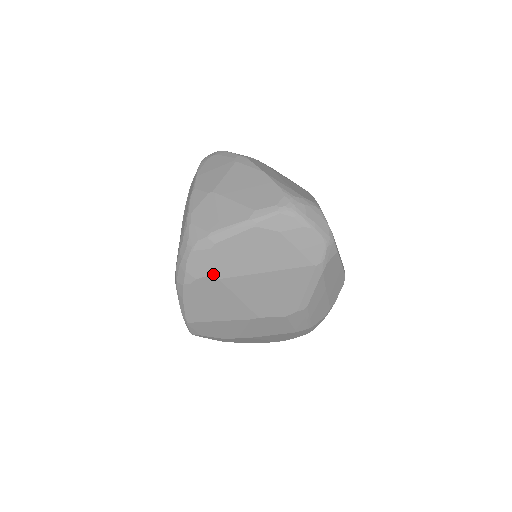
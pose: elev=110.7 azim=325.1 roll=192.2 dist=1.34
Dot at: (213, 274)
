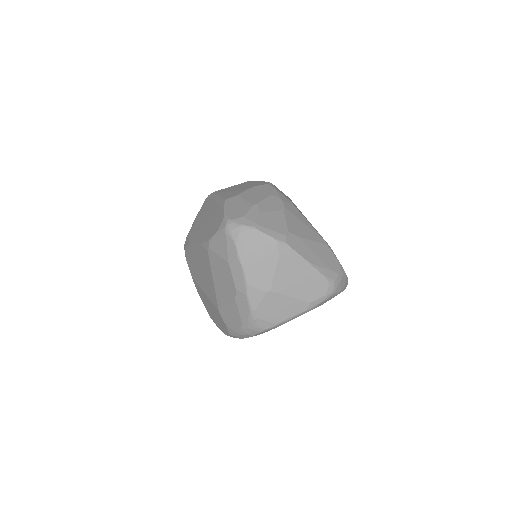
Dot at: occluded
